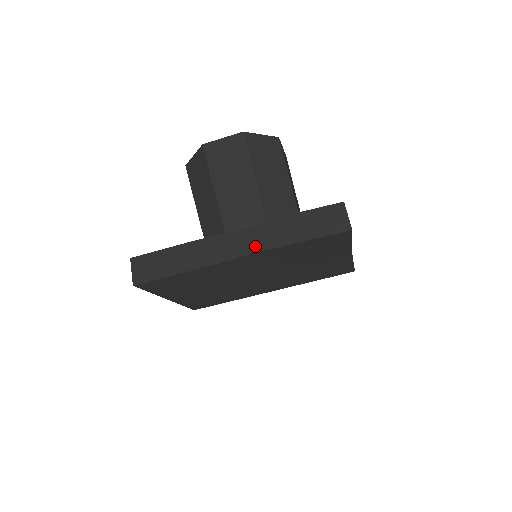
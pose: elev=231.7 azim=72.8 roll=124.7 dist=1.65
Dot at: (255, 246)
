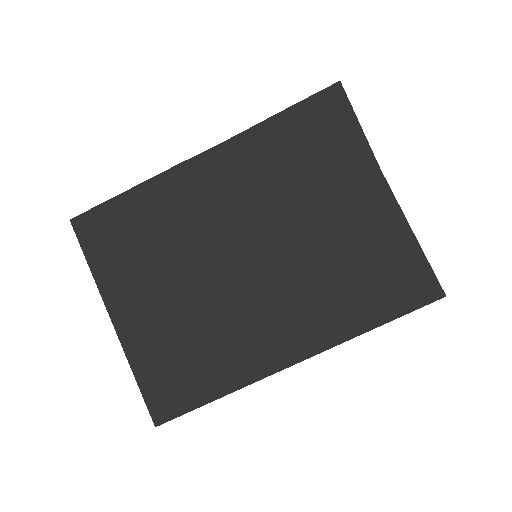
Dot at: occluded
